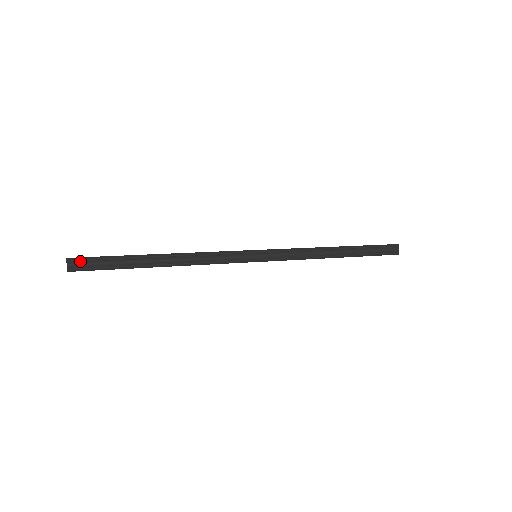
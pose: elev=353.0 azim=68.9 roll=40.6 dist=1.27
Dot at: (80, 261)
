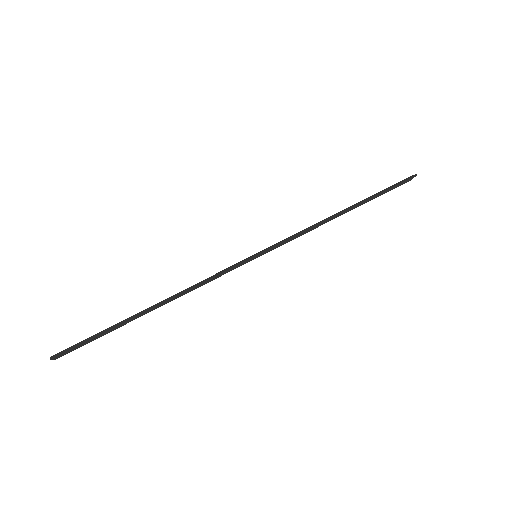
Dot at: (66, 352)
